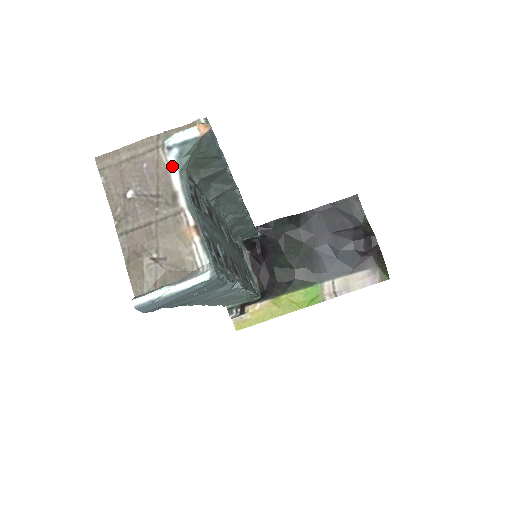
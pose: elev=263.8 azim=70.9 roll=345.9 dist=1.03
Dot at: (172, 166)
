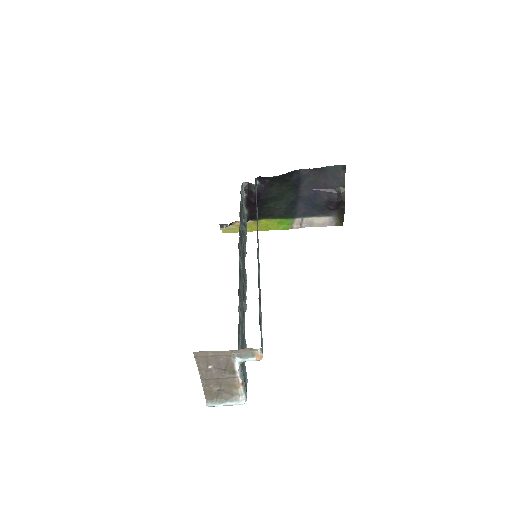
Dot at: (236, 362)
